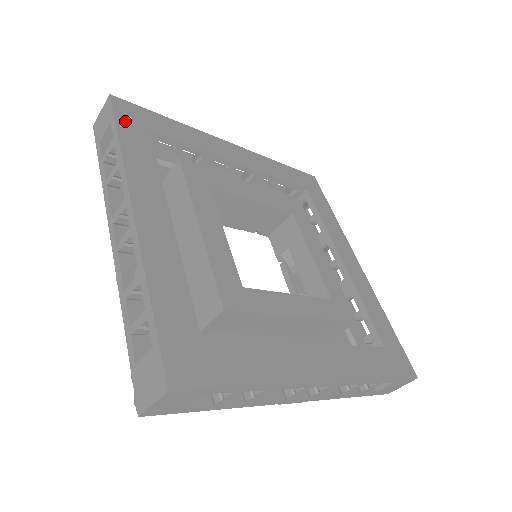
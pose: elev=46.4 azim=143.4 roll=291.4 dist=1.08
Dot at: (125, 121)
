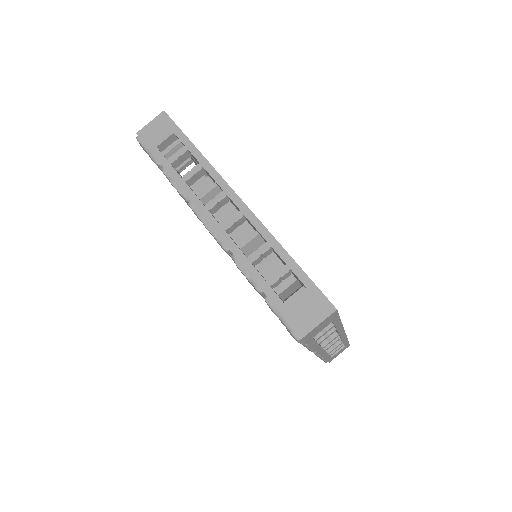
Dot at: occluded
